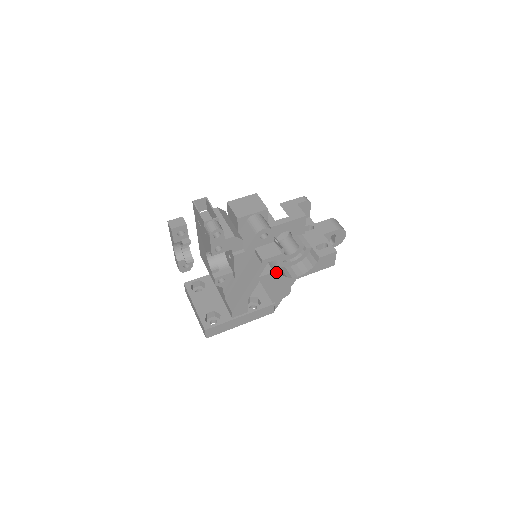
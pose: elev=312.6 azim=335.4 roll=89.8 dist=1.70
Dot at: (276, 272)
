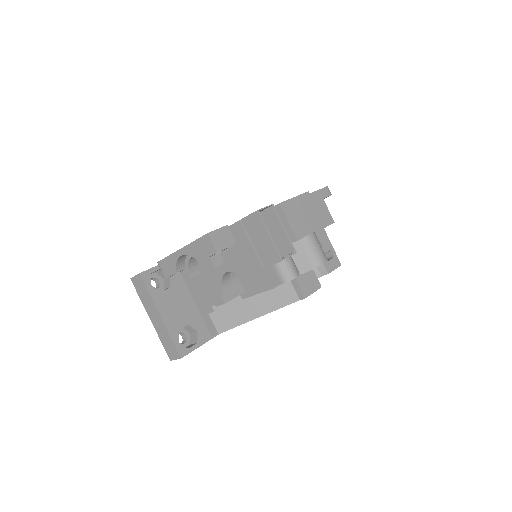
Dot at: occluded
